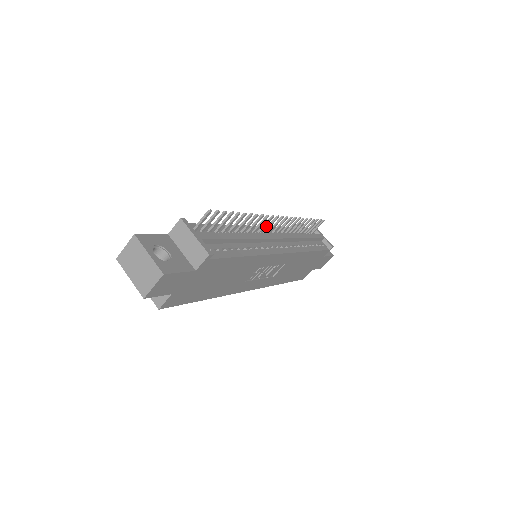
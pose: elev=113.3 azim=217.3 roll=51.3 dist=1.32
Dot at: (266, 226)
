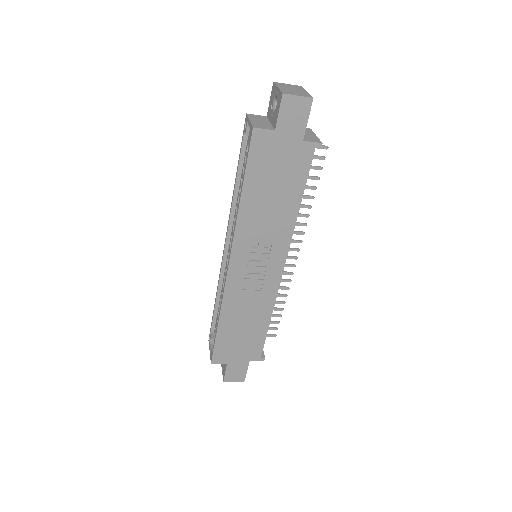
Dot at: occluded
